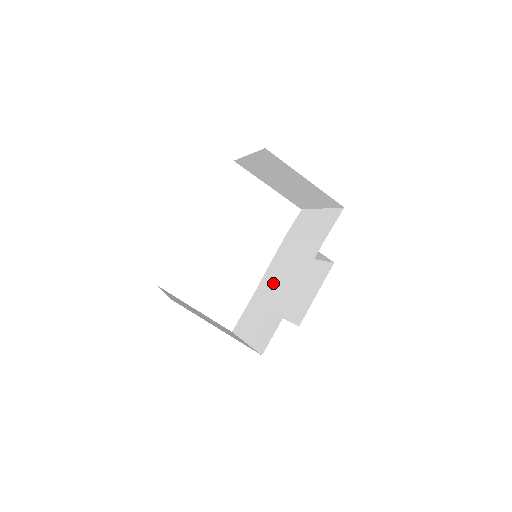
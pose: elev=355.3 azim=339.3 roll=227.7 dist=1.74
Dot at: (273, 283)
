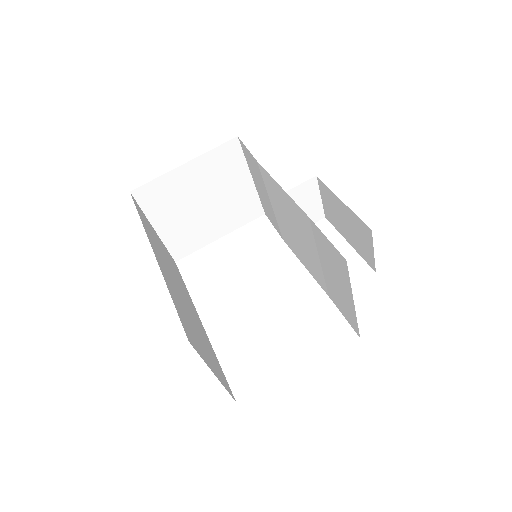
Dot at: (305, 251)
